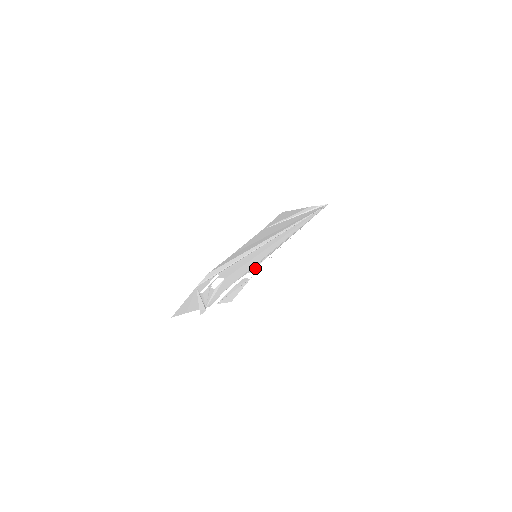
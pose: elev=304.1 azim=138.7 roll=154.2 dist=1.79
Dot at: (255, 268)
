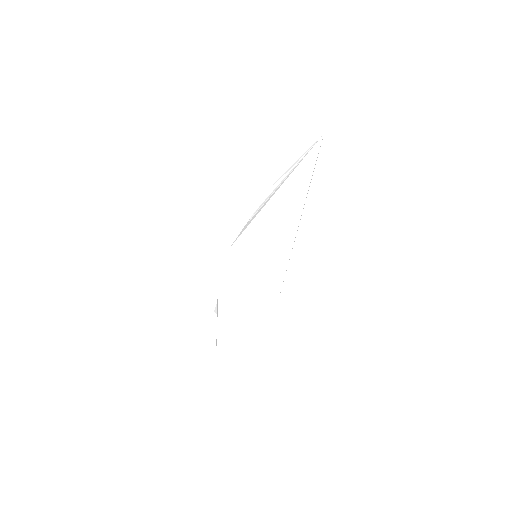
Dot at: occluded
